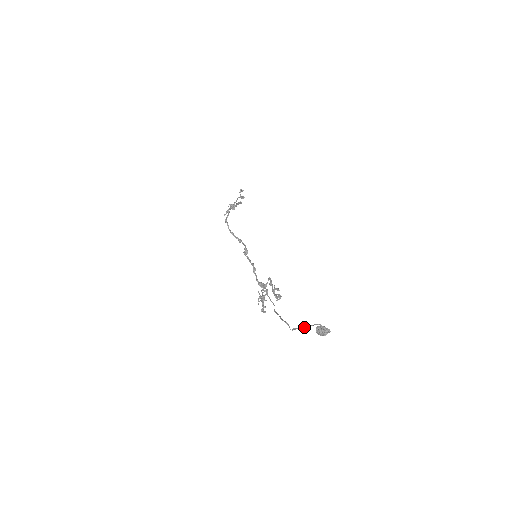
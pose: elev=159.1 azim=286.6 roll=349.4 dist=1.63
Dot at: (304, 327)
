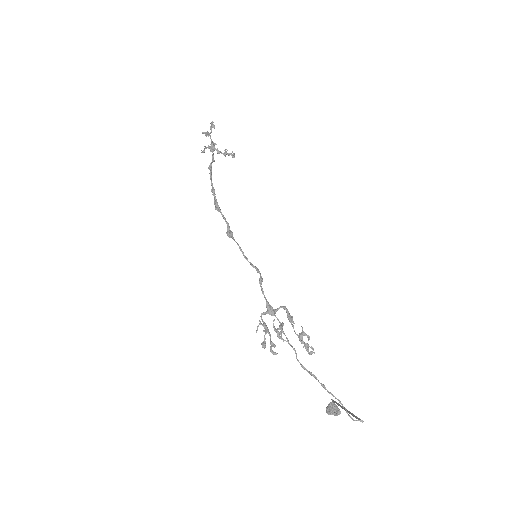
Dot at: (348, 412)
